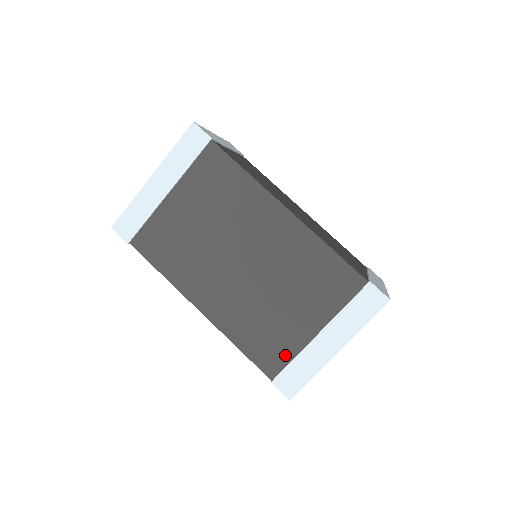
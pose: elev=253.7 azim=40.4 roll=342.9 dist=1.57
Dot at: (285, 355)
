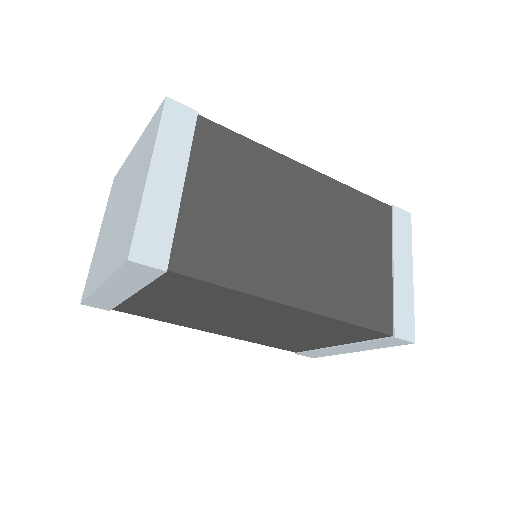
Dot at: (306, 348)
